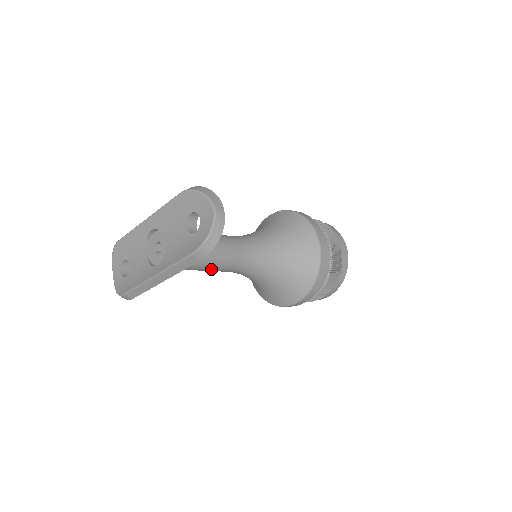
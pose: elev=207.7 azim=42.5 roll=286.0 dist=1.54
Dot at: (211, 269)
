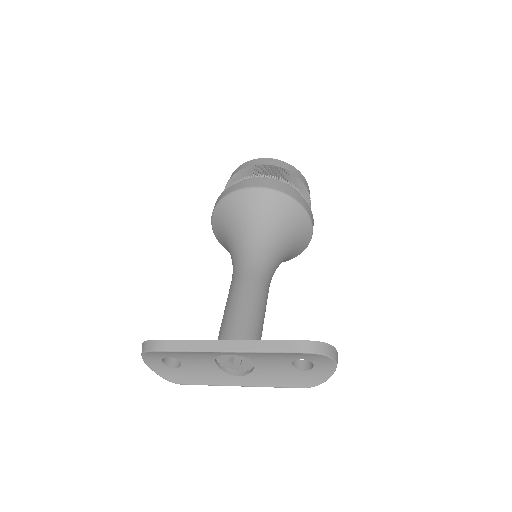
Dot at: occluded
